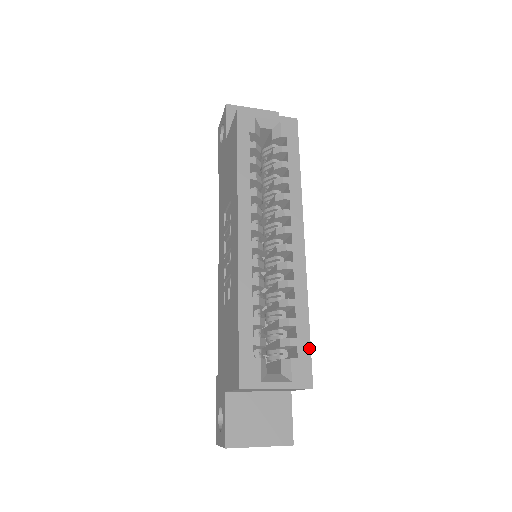
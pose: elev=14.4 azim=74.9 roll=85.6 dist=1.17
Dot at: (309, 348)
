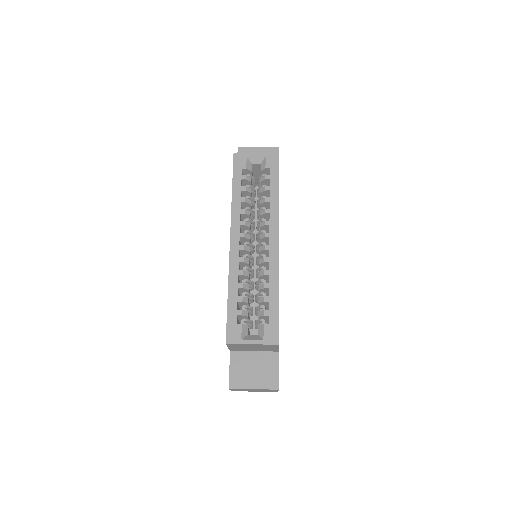
Dot at: (278, 317)
